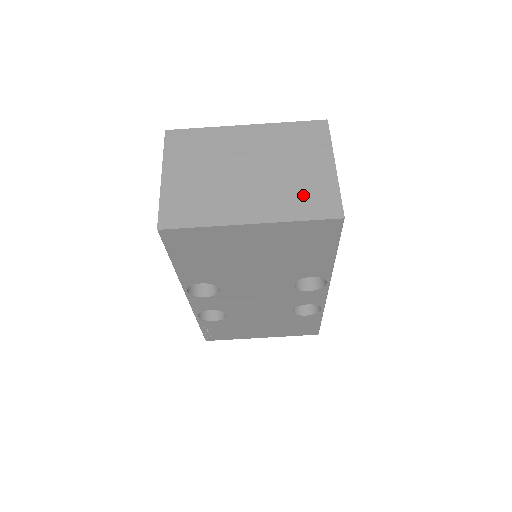
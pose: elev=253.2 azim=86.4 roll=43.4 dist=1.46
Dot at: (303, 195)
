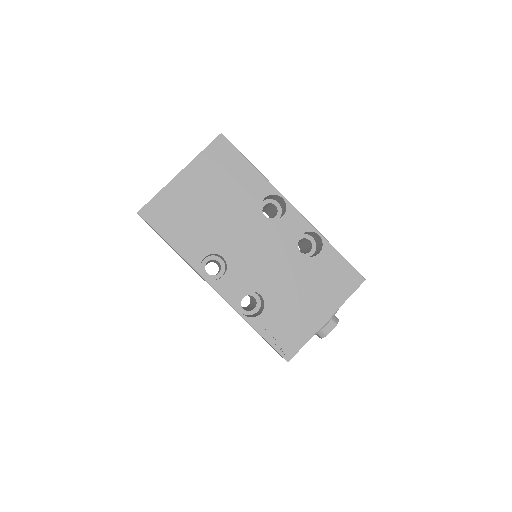
Dot at: occluded
